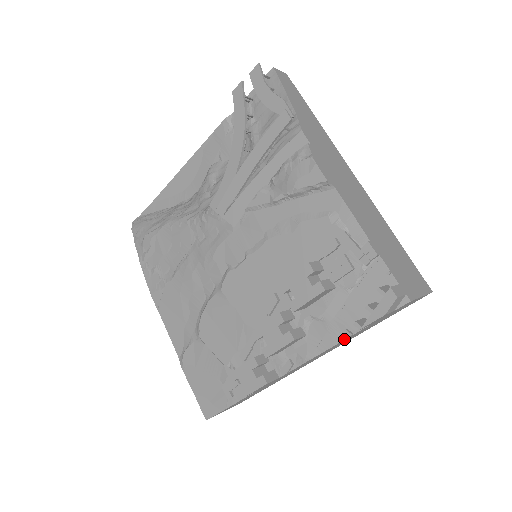
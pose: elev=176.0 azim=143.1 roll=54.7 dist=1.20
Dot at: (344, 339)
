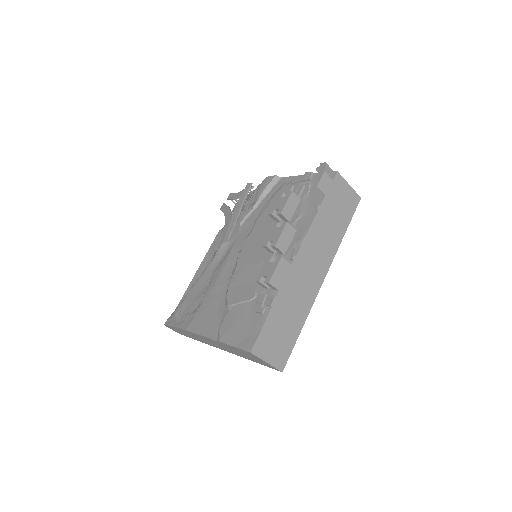
Dot at: (317, 211)
